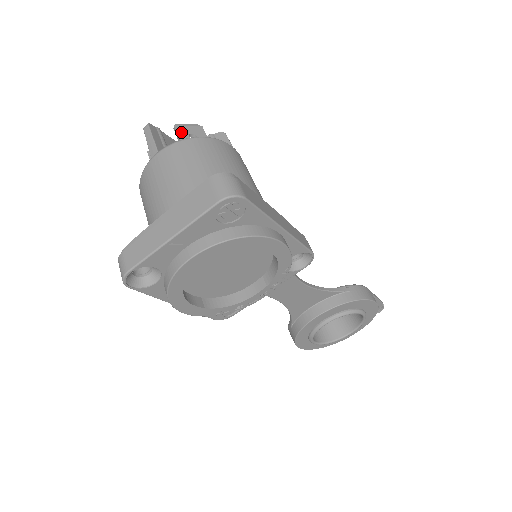
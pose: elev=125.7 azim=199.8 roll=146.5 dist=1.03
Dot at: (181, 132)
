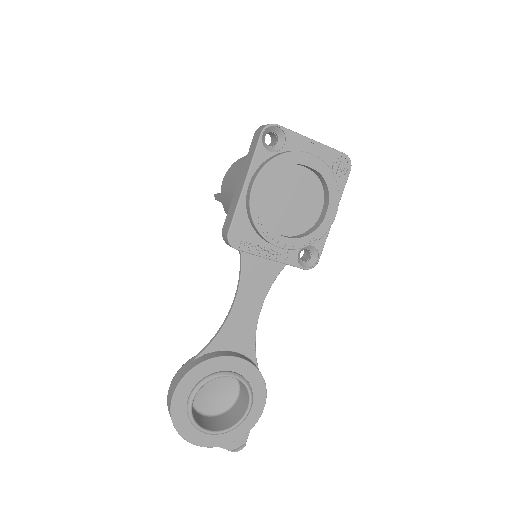
Dot at: occluded
